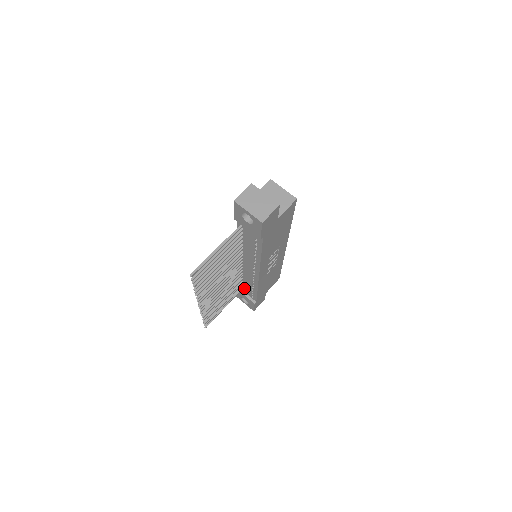
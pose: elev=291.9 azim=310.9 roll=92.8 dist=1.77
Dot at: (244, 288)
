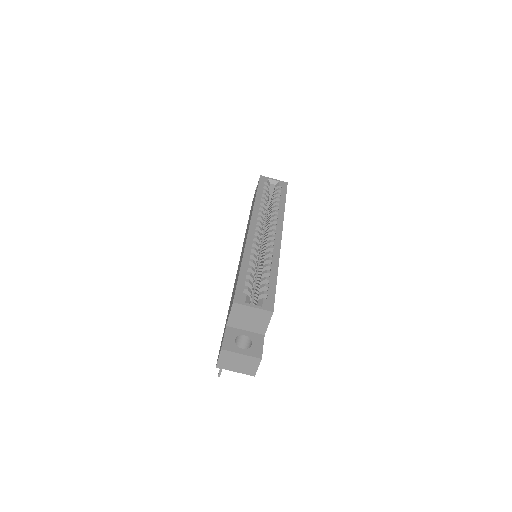
Dot at: occluded
